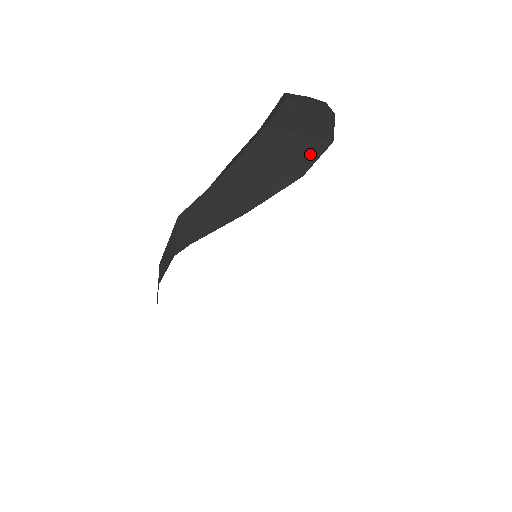
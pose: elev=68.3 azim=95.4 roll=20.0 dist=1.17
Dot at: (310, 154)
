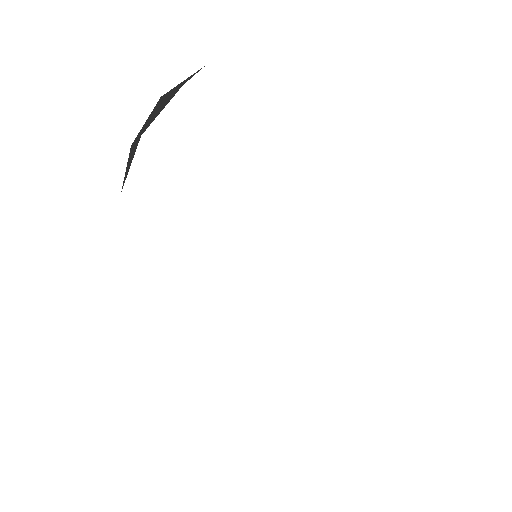
Dot at: (130, 163)
